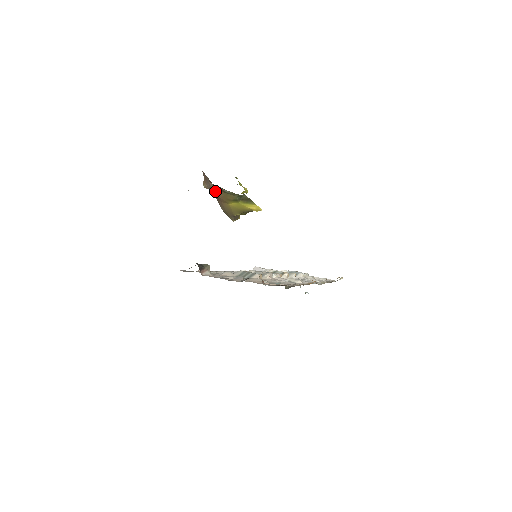
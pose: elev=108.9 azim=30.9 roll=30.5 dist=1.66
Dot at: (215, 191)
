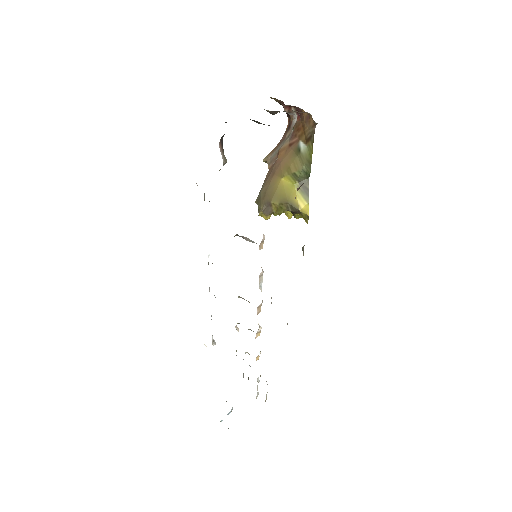
Dot at: (283, 151)
